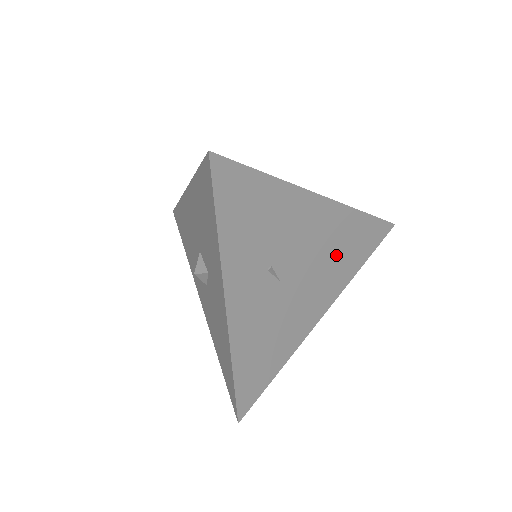
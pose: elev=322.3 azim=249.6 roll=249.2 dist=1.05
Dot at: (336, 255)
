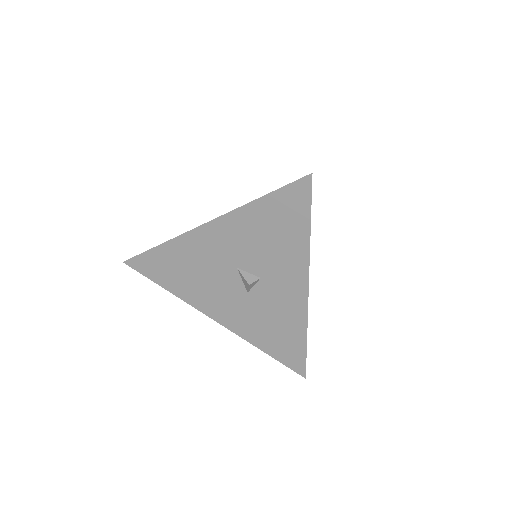
Dot at: occluded
